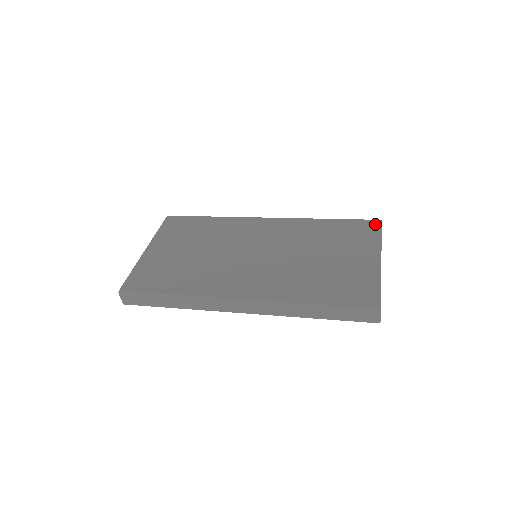
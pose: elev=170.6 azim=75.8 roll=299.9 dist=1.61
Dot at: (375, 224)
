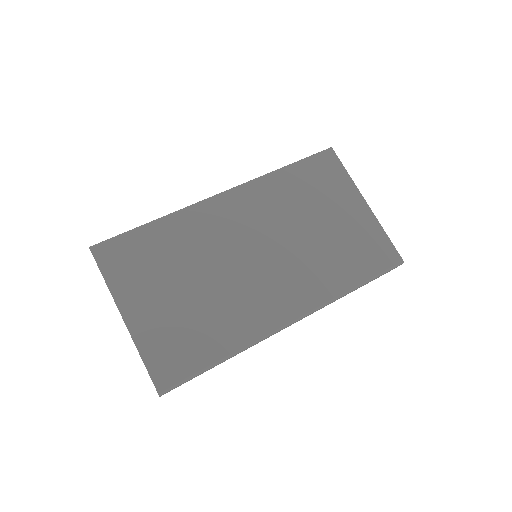
Dot at: (331, 157)
